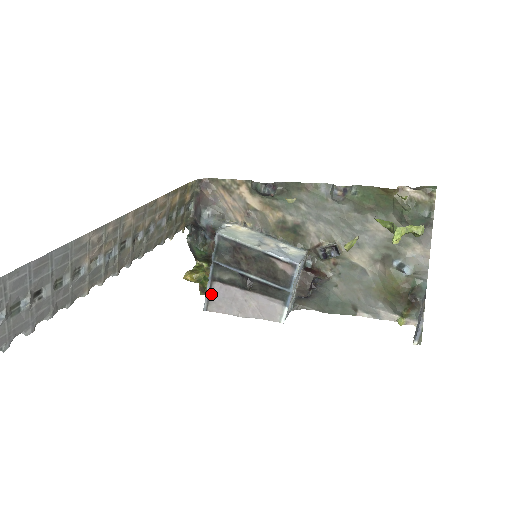
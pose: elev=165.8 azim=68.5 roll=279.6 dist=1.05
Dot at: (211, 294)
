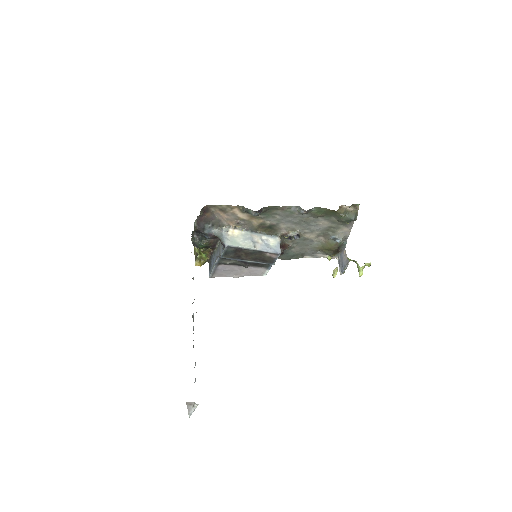
Dot at: (216, 270)
